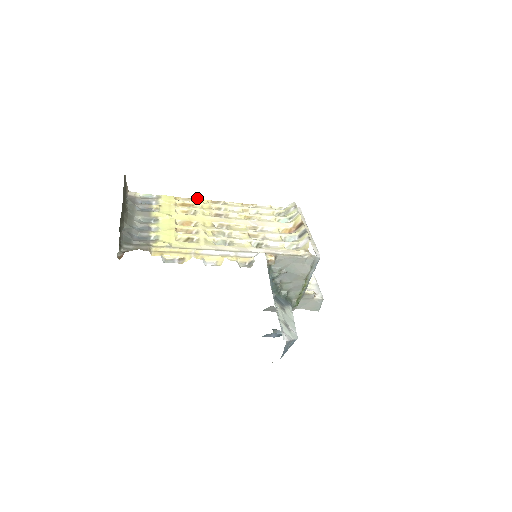
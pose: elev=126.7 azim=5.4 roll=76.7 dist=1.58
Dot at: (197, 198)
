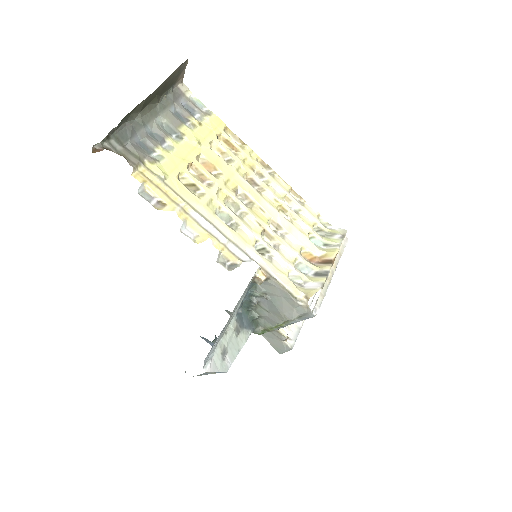
Dot at: occluded
